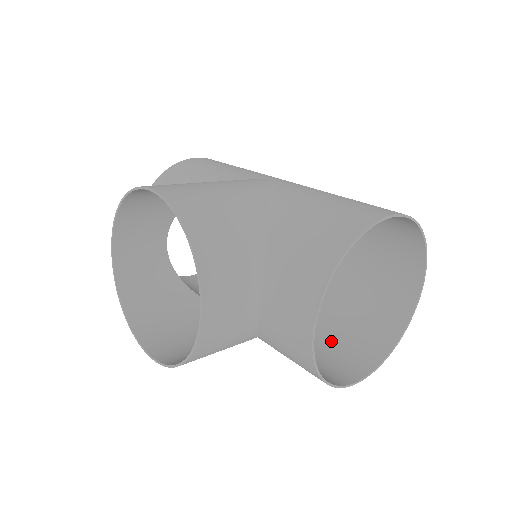
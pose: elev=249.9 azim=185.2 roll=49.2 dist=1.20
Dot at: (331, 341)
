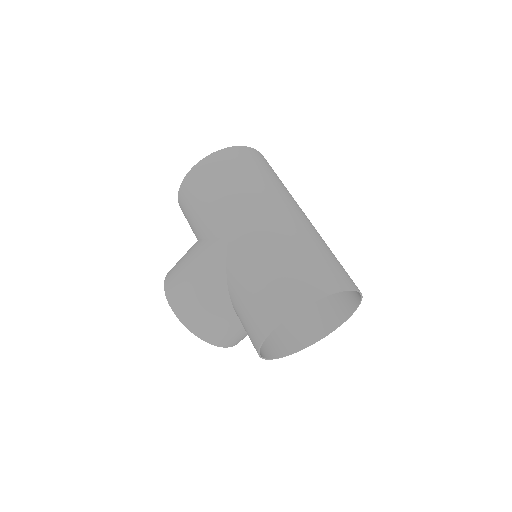
Dot at: occluded
